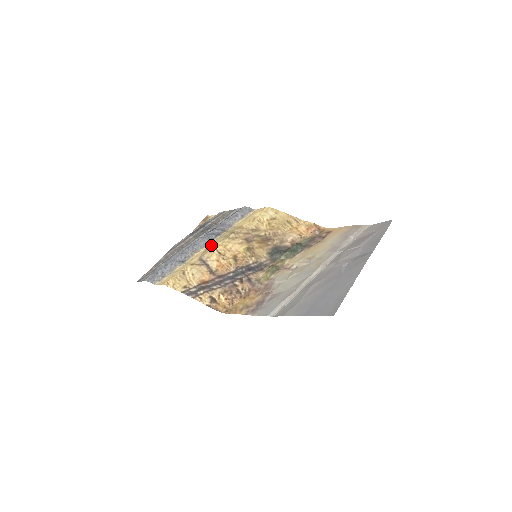
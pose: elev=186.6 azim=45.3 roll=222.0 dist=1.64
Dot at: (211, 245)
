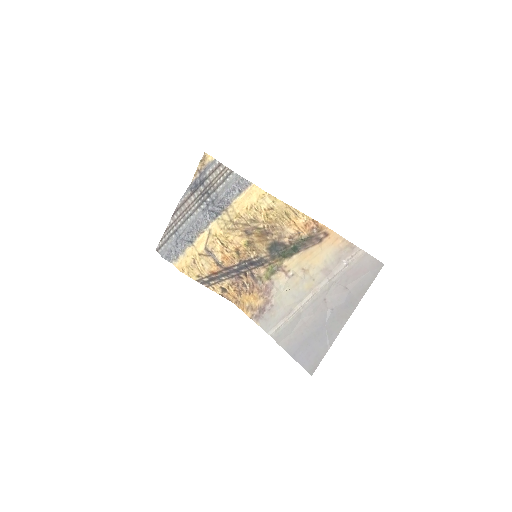
Dot at: (213, 229)
